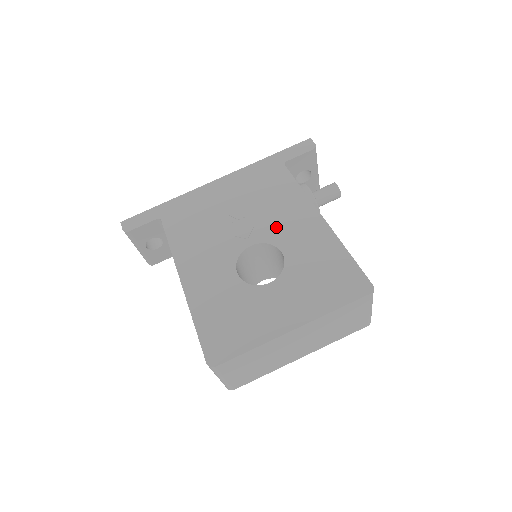
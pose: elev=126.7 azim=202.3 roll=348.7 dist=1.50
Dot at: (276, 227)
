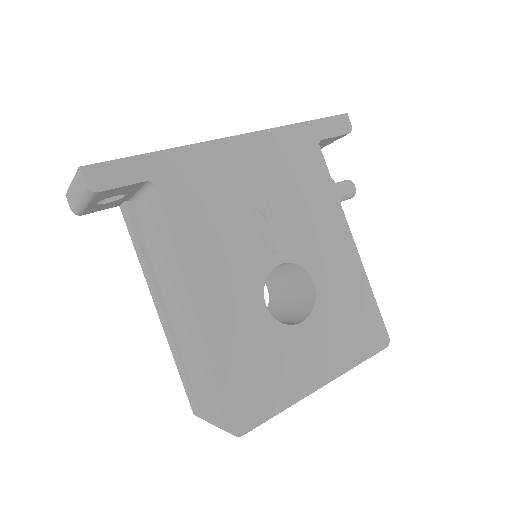
Dot at: (309, 242)
